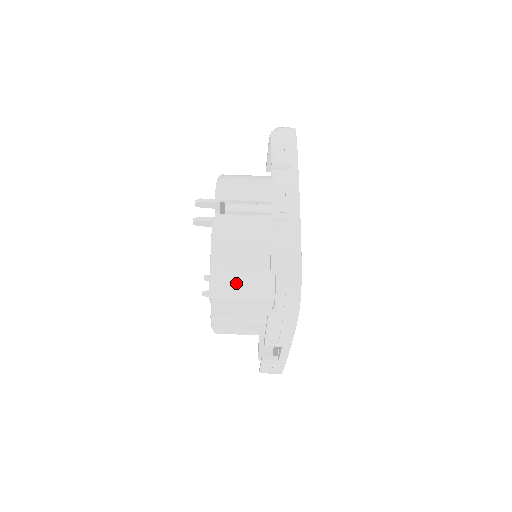
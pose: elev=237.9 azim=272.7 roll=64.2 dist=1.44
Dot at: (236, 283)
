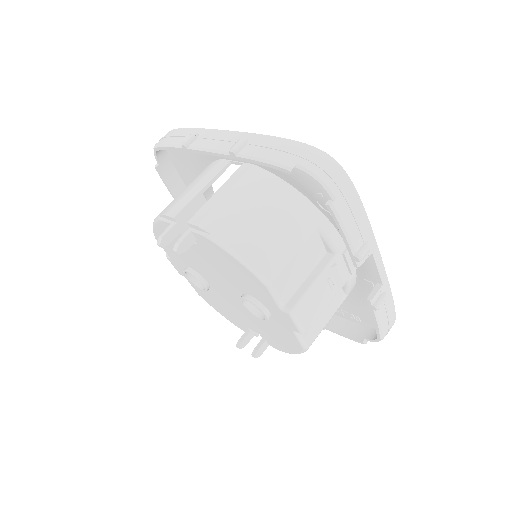
Dot at: (272, 246)
